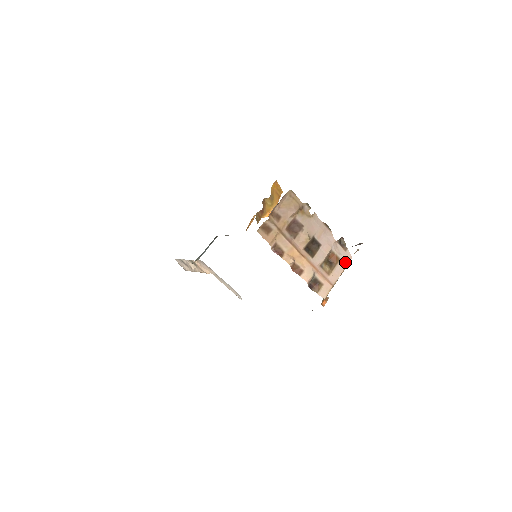
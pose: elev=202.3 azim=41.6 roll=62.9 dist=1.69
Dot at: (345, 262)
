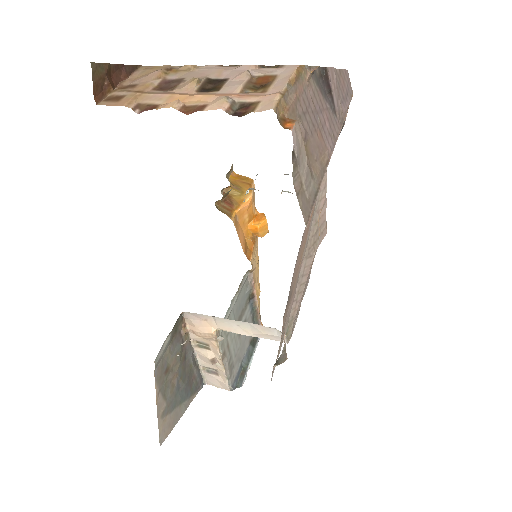
Dot at: (288, 73)
